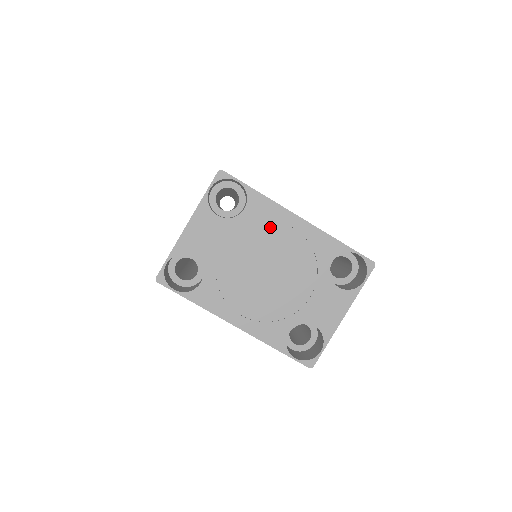
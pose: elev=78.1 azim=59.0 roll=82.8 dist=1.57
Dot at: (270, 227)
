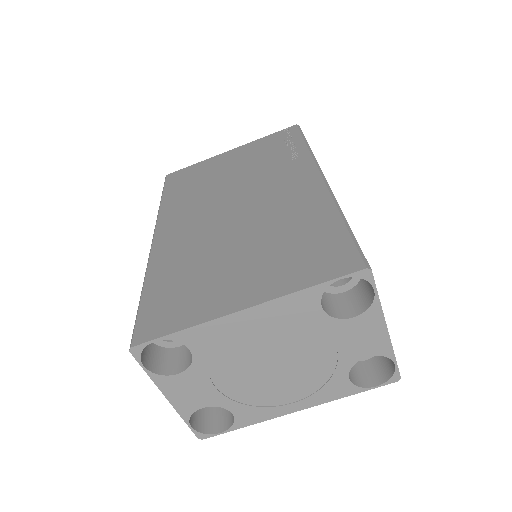
Dot at: (230, 340)
